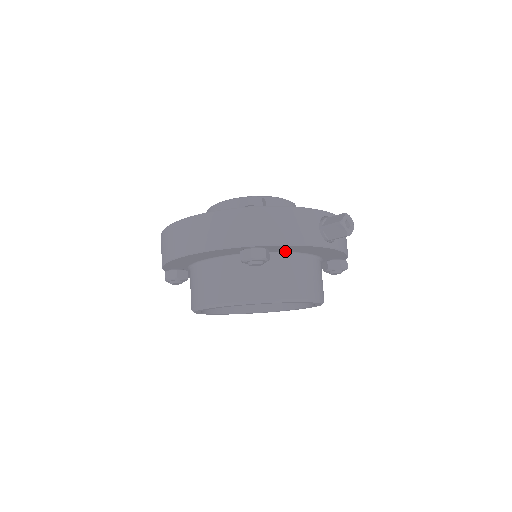
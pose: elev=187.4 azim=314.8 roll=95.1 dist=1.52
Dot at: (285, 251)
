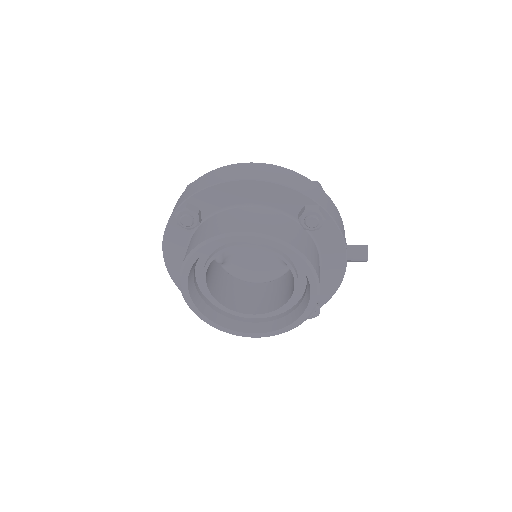
Dot at: (318, 241)
